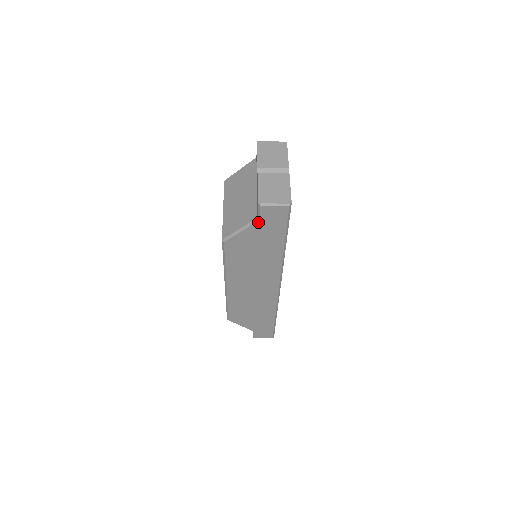
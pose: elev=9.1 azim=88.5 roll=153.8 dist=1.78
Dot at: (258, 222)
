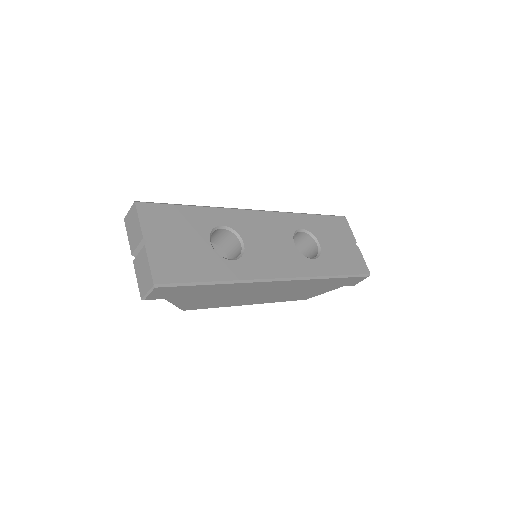
Dot at: (168, 299)
